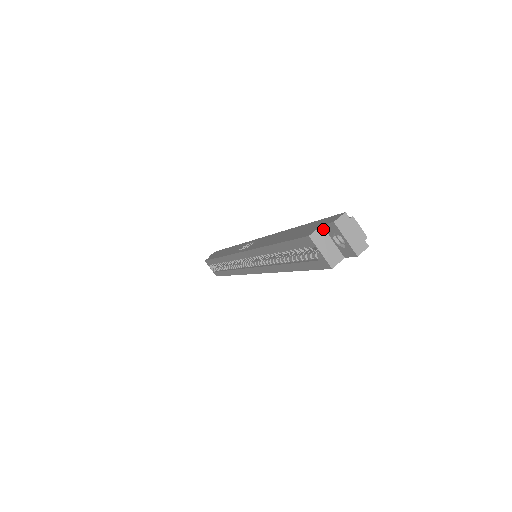
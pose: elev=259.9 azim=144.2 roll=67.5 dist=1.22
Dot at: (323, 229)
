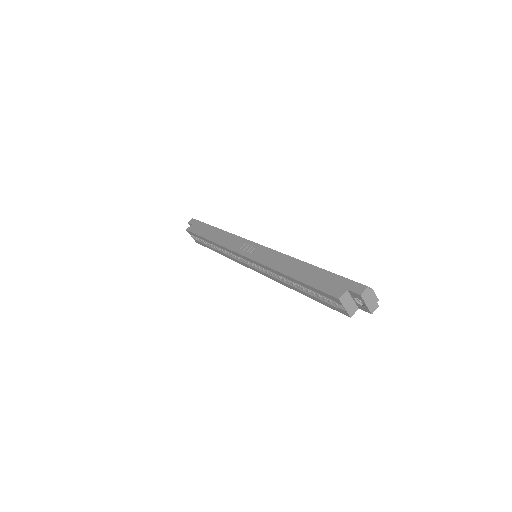
Dot at: (348, 292)
